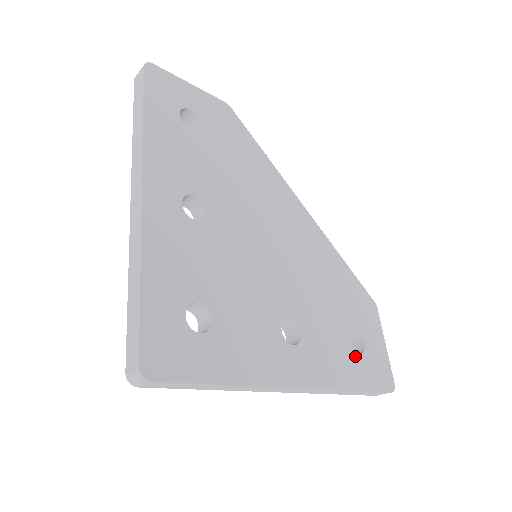
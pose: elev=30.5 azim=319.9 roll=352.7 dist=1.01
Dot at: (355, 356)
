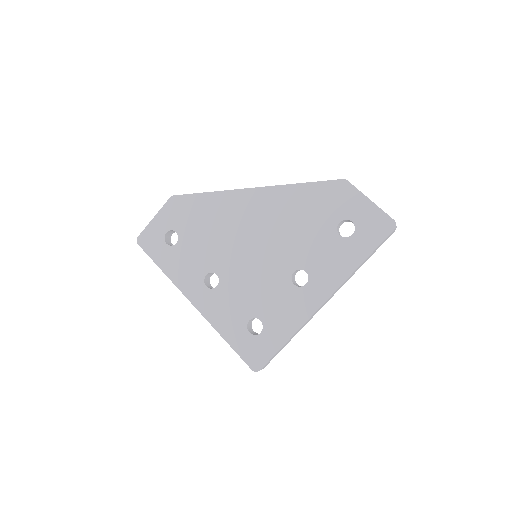
Dot at: (350, 240)
